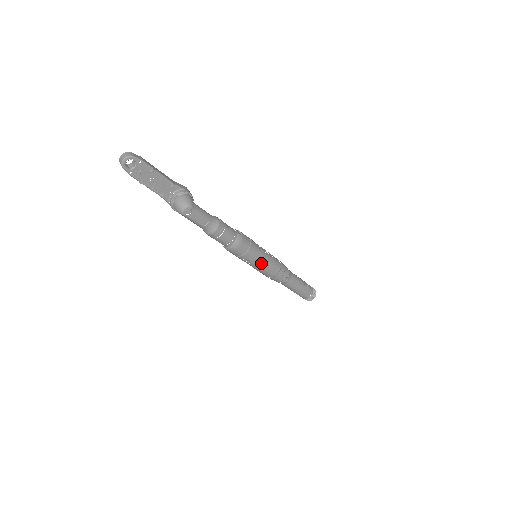
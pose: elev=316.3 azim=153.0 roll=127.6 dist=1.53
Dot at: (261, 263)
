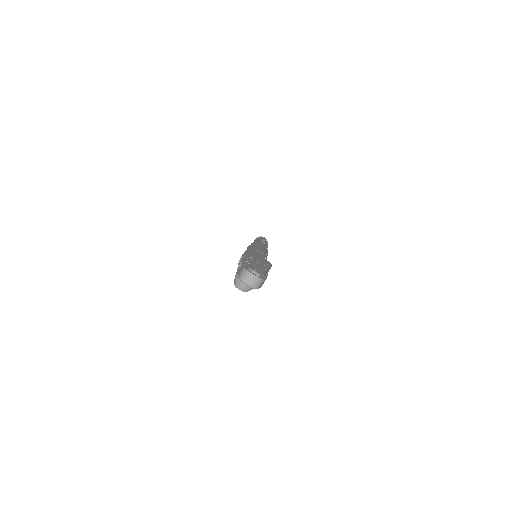
Dot at: occluded
